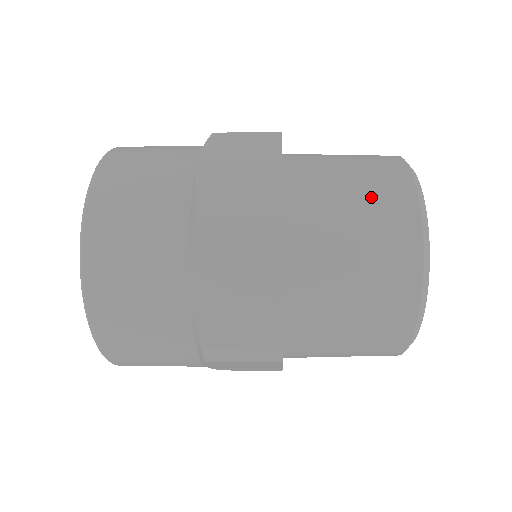
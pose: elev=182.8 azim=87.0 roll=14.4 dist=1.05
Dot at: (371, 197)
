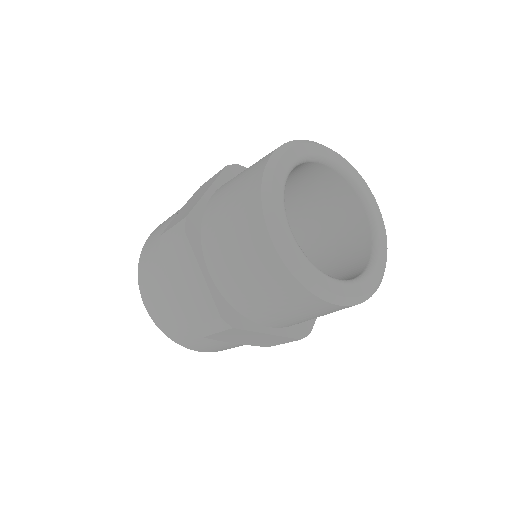
Dot at: (239, 192)
